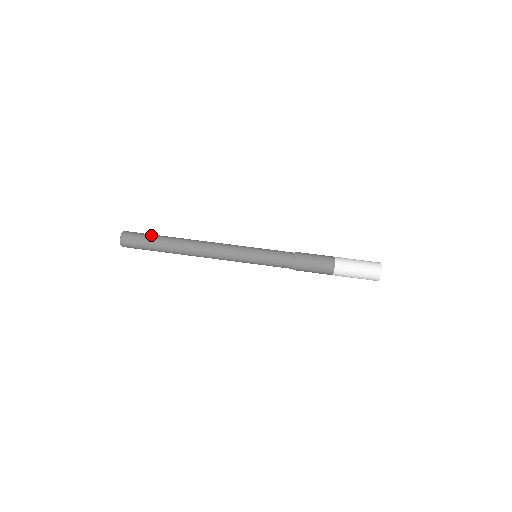
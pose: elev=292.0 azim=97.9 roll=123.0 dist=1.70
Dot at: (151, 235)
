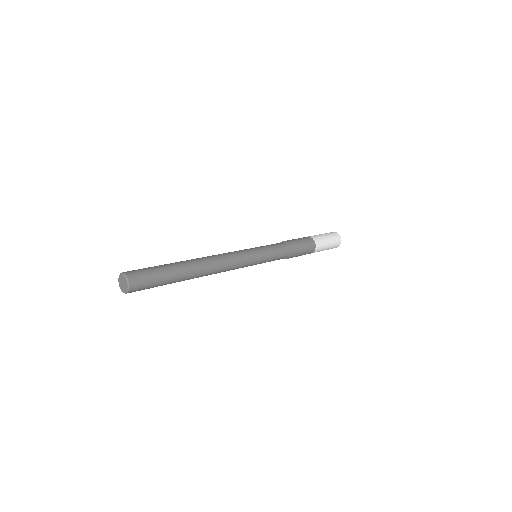
Dot at: (155, 266)
